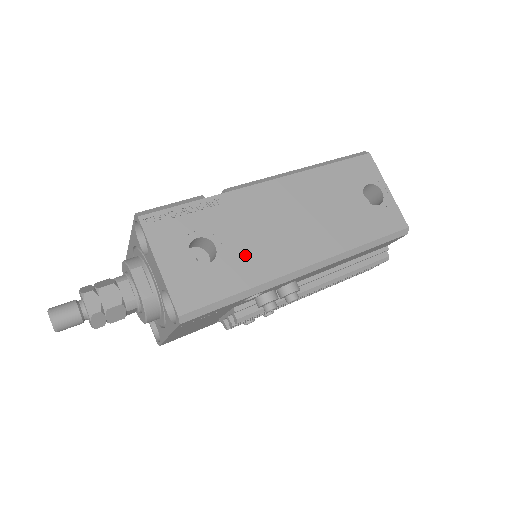
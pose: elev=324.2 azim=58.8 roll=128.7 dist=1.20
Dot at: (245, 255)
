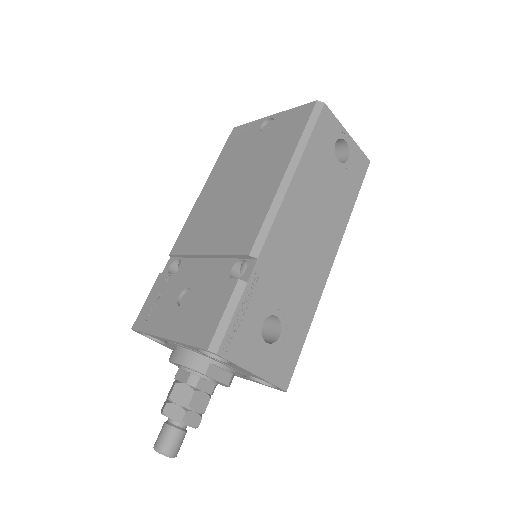
Dot at: (296, 302)
